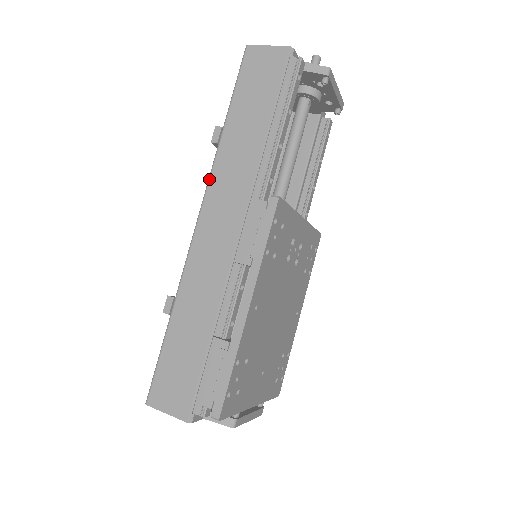
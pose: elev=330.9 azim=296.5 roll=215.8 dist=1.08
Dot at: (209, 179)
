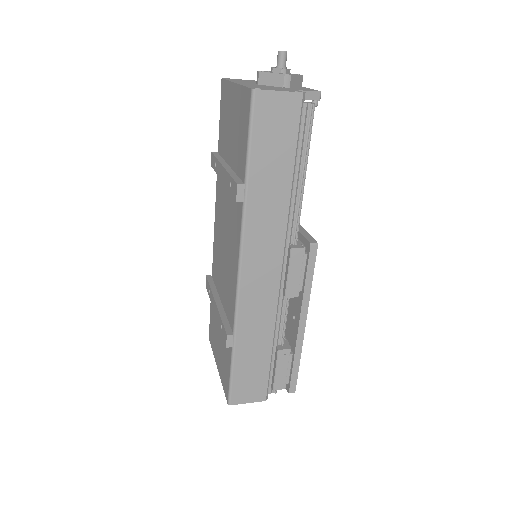
Dot at: (243, 236)
